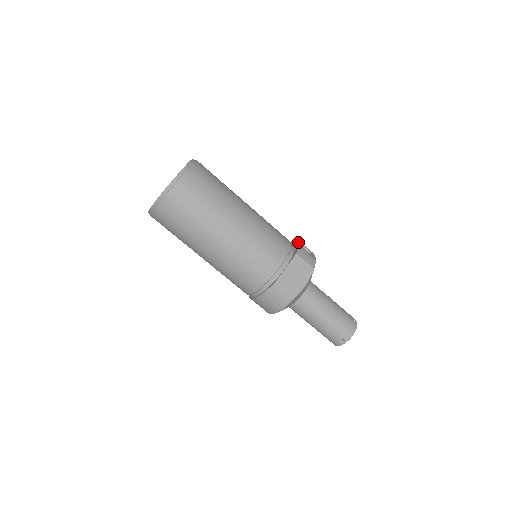
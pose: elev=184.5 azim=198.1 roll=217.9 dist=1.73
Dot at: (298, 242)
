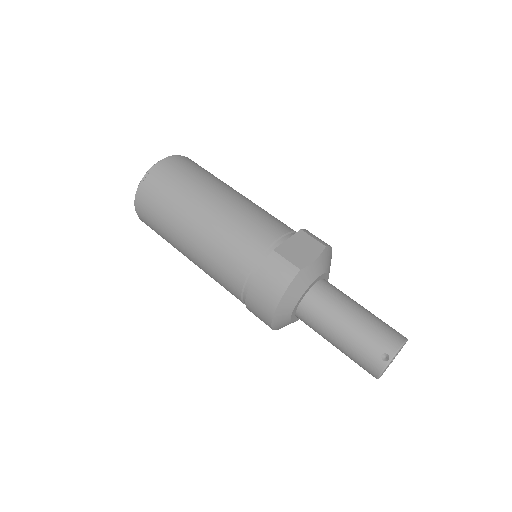
Dot at: occluded
